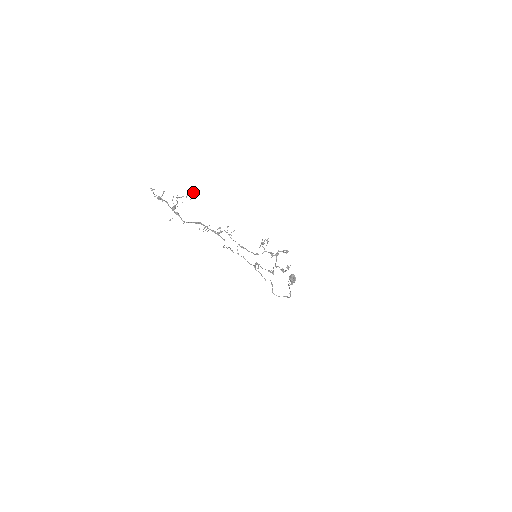
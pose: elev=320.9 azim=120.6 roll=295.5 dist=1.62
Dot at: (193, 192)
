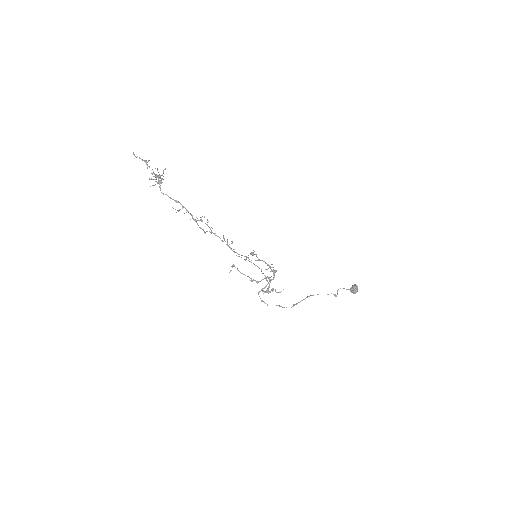
Dot at: (162, 179)
